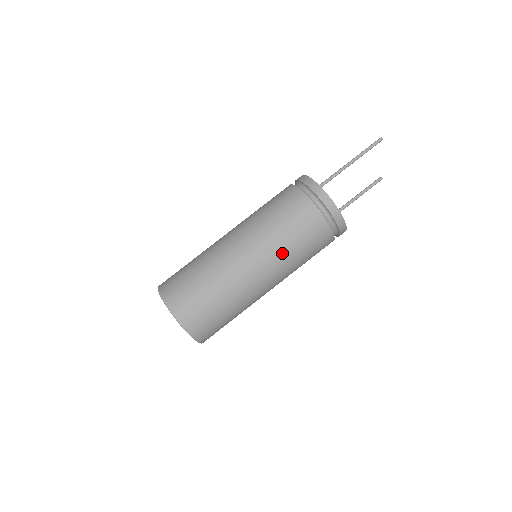
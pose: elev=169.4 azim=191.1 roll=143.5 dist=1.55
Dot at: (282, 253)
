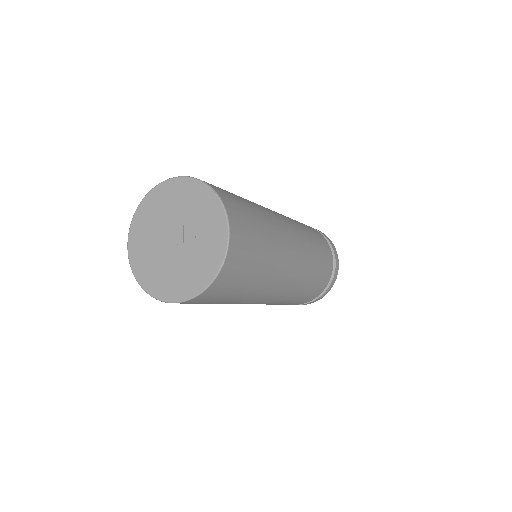
Dot at: (309, 247)
